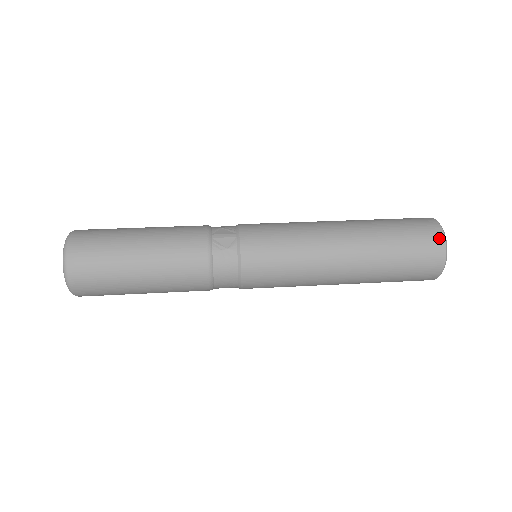
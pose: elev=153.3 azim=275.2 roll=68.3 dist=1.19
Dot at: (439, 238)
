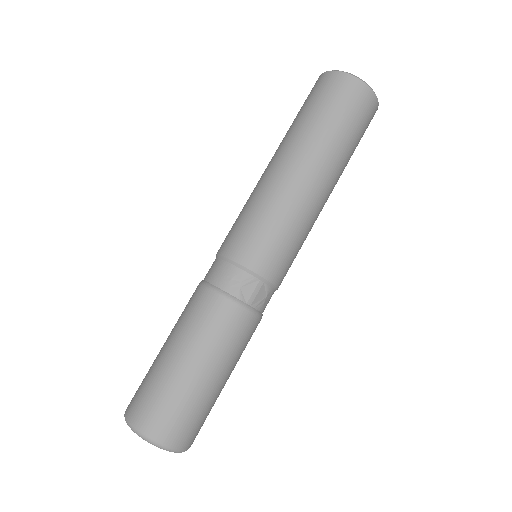
Dot at: (374, 104)
